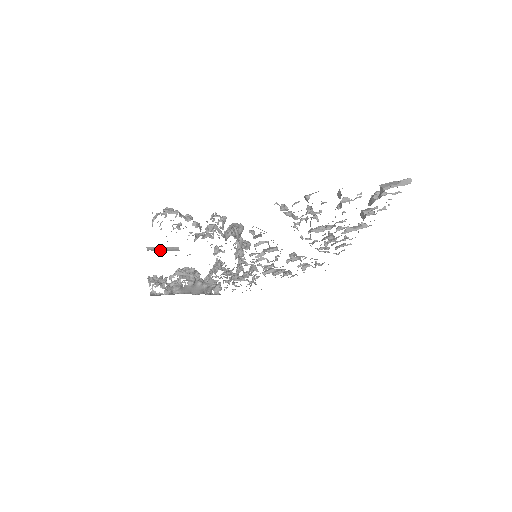
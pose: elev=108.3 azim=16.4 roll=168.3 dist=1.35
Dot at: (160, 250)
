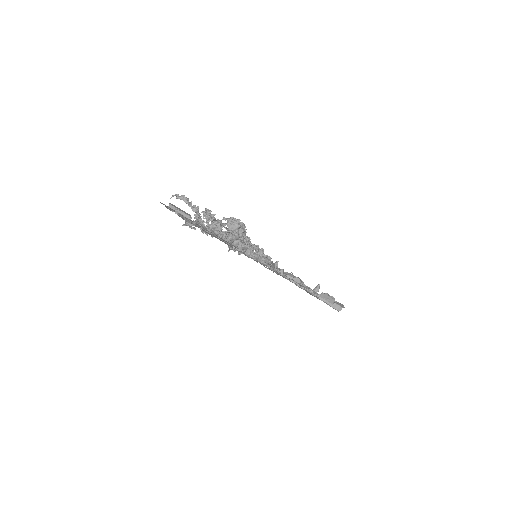
Dot at: occluded
